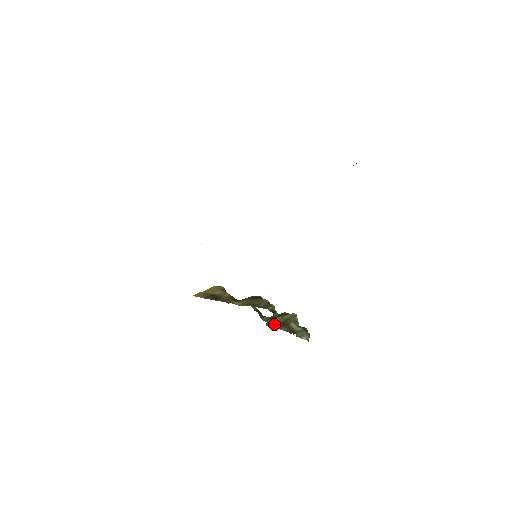
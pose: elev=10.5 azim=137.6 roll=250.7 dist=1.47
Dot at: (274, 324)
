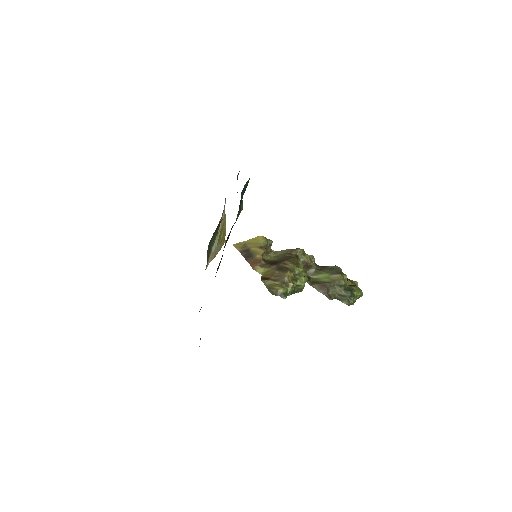
Dot at: (315, 282)
